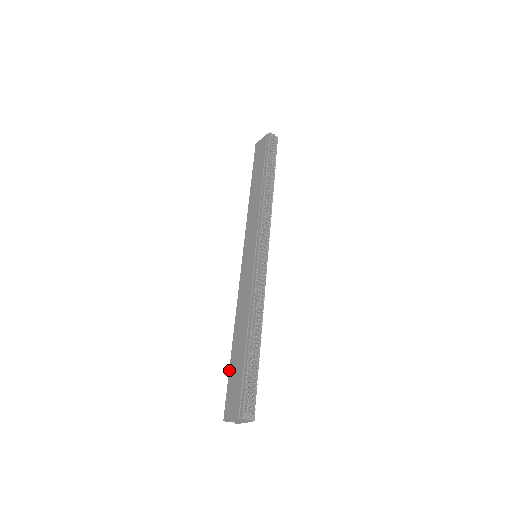
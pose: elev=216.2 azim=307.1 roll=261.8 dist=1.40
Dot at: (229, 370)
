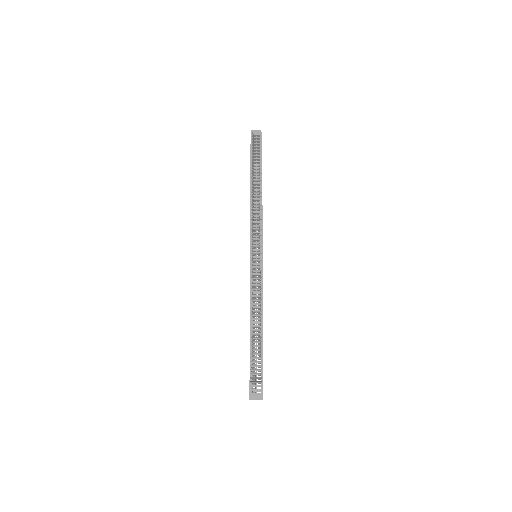
Dot at: occluded
